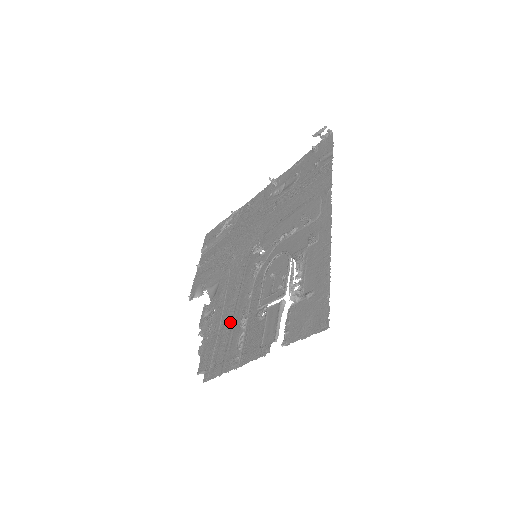
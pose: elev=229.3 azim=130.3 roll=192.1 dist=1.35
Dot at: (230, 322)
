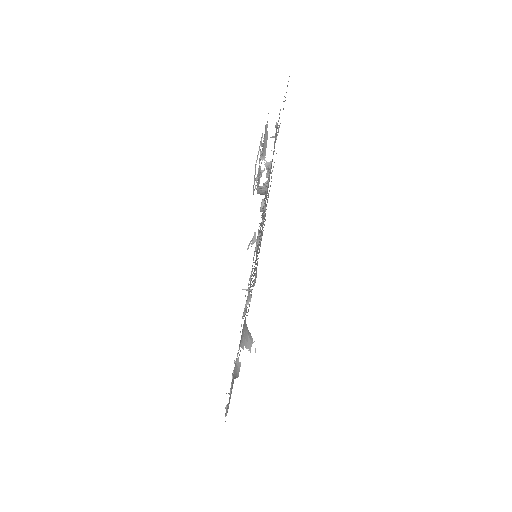
Dot at: occluded
